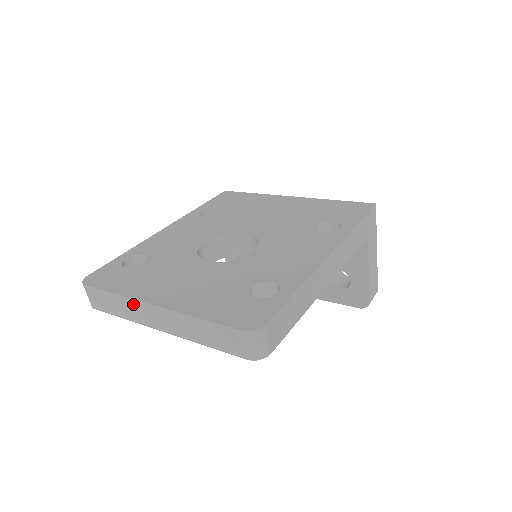
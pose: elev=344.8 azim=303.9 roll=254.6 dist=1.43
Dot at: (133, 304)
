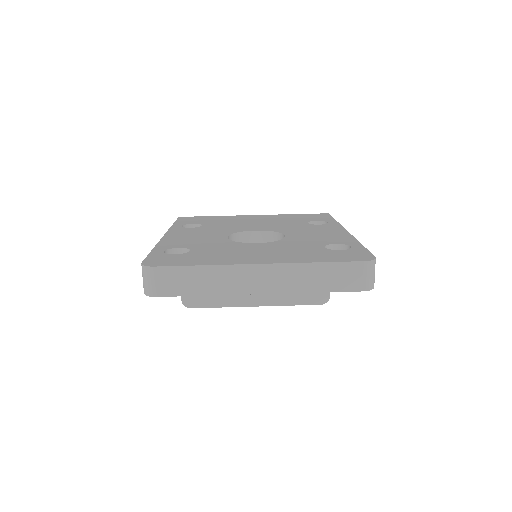
Dot at: (229, 271)
